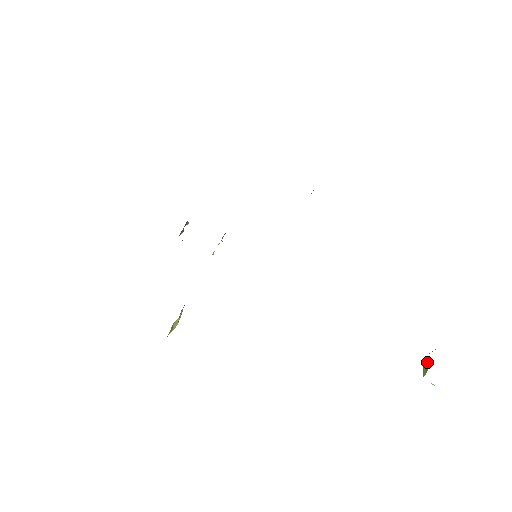
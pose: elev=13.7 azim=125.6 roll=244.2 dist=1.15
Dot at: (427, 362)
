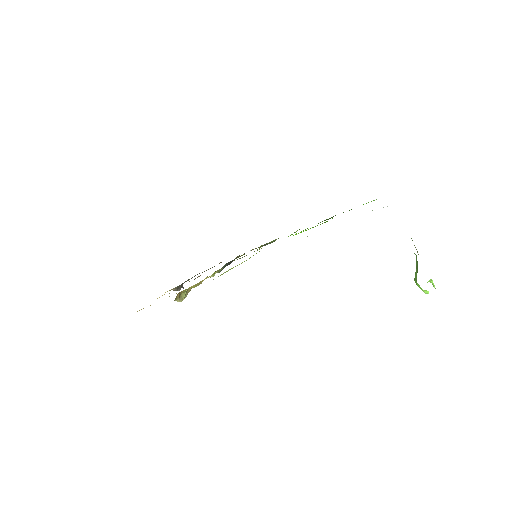
Dot at: (416, 269)
